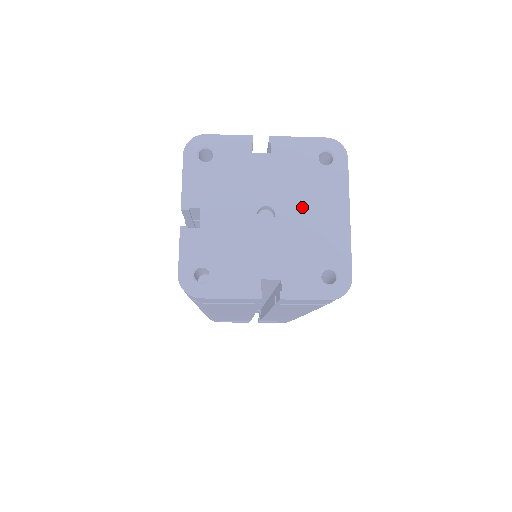
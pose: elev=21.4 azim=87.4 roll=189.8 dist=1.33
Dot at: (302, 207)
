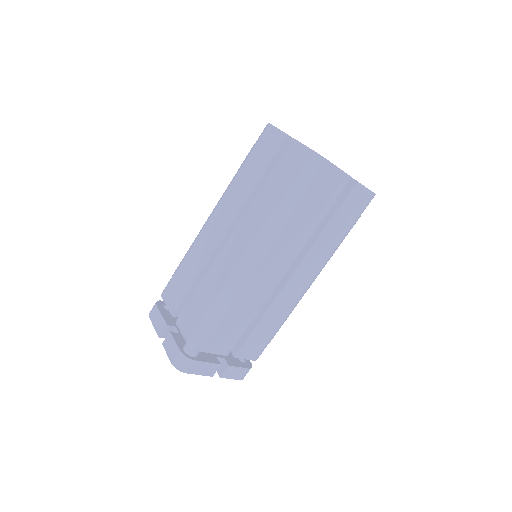
Dot at: occluded
